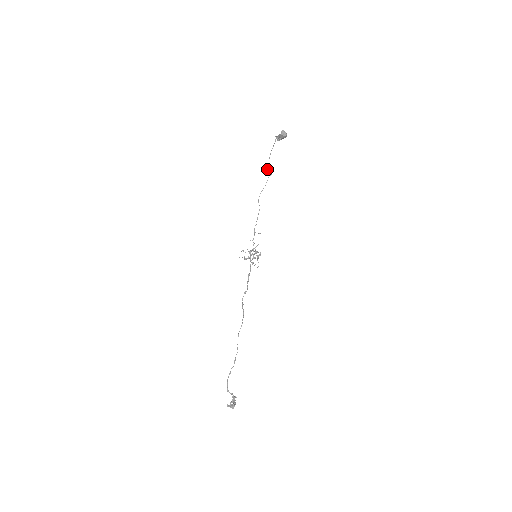
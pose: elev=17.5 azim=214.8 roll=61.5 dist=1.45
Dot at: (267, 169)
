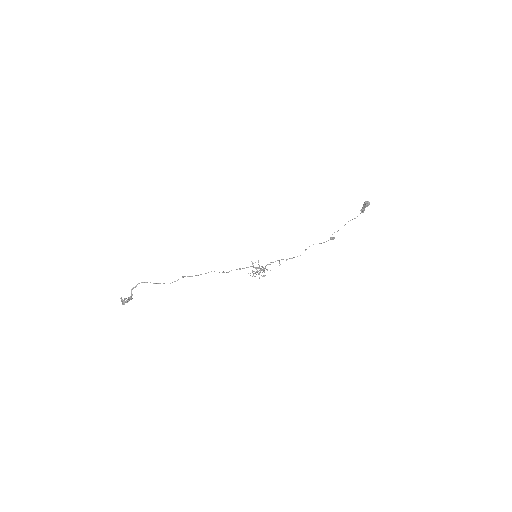
Dot at: occluded
